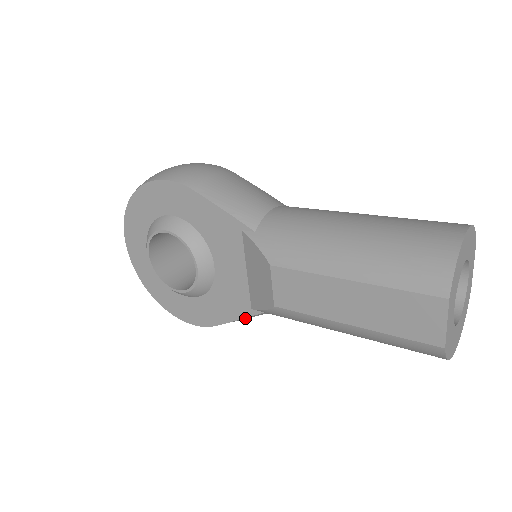
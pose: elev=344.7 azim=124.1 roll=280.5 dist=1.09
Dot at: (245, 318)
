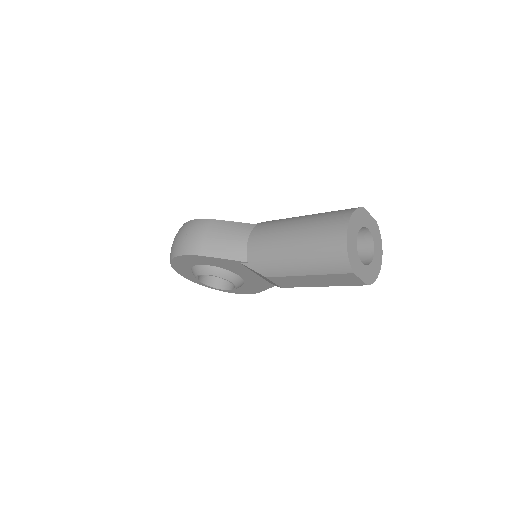
Dot at: (272, 286)
